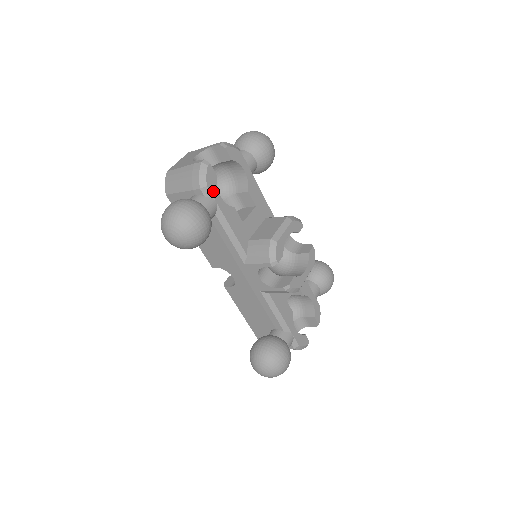
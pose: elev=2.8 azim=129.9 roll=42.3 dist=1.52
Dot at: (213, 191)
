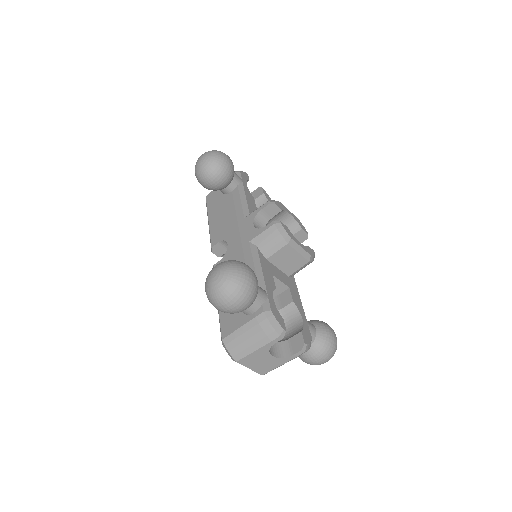
Dot at: (243, 178)
